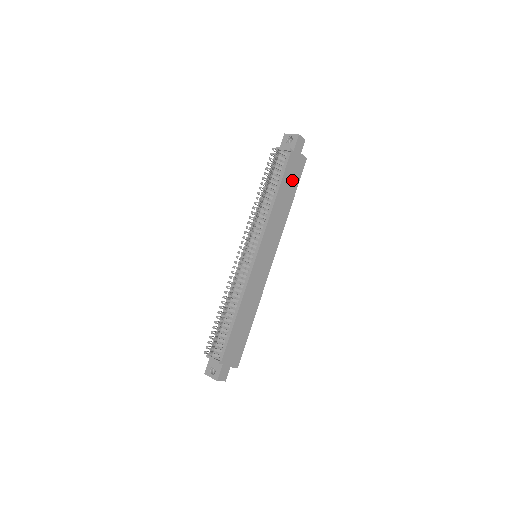
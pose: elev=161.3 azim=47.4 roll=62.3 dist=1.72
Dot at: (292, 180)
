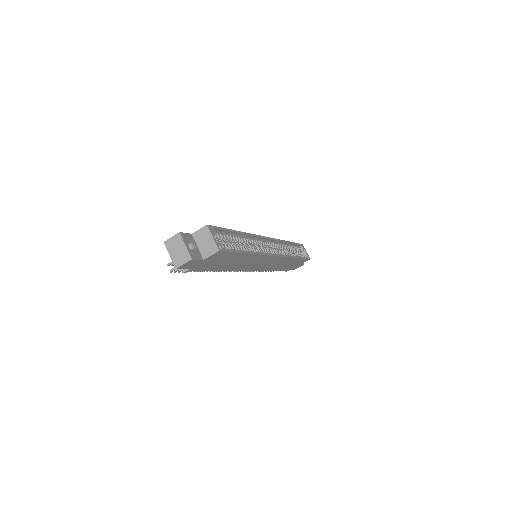
Dot at: (223, 260)
